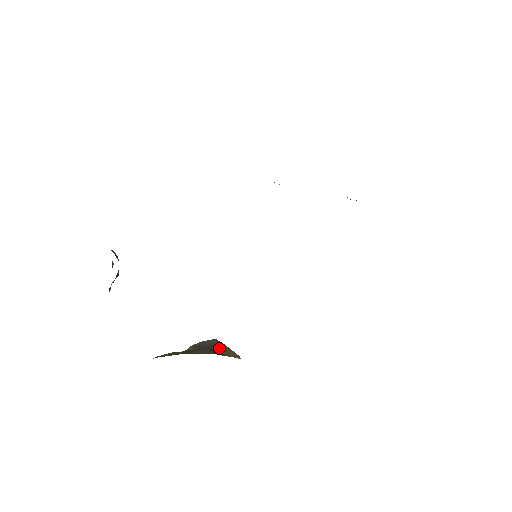
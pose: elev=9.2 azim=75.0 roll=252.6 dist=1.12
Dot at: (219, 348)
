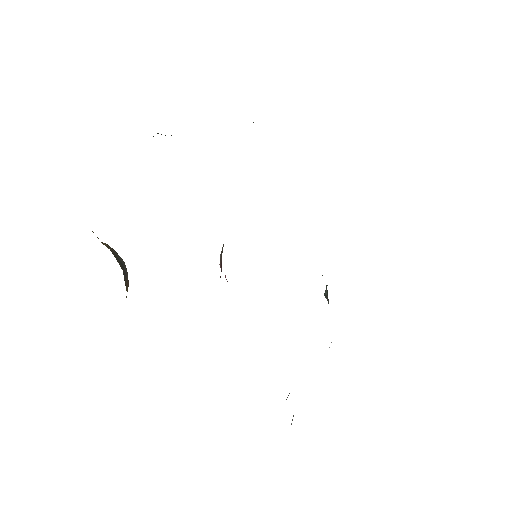
Dot at: (125, 273)
